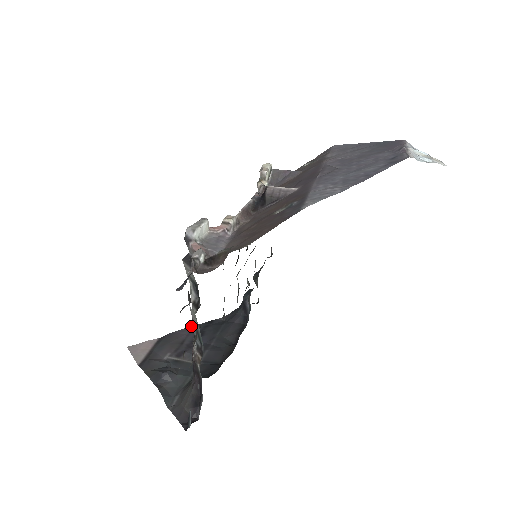
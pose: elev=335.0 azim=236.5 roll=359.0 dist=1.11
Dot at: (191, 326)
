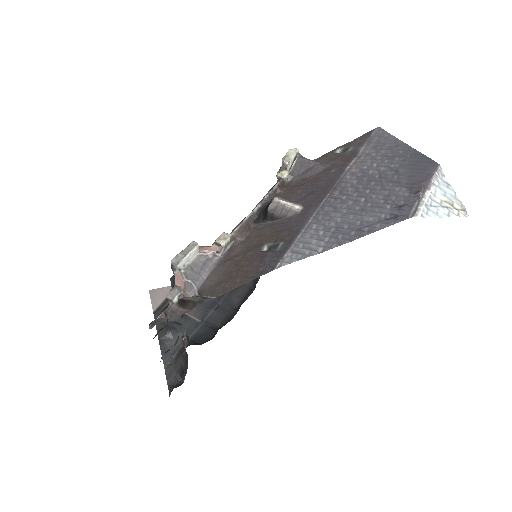
Dot at: occluded
